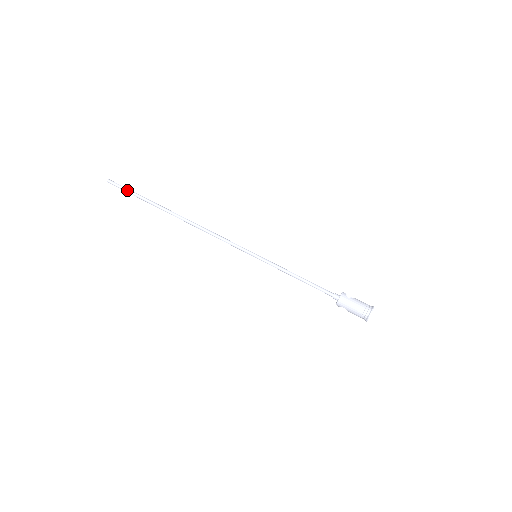
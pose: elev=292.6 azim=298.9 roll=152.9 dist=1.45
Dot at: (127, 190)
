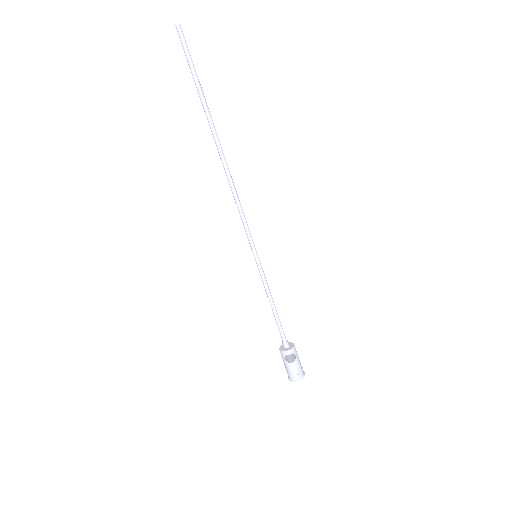
Dot at: (188, 63)
